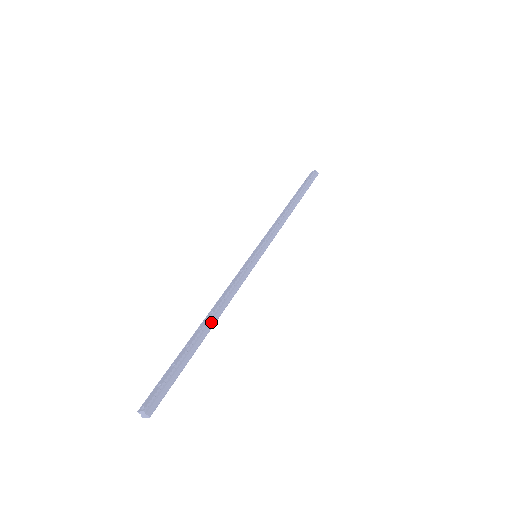
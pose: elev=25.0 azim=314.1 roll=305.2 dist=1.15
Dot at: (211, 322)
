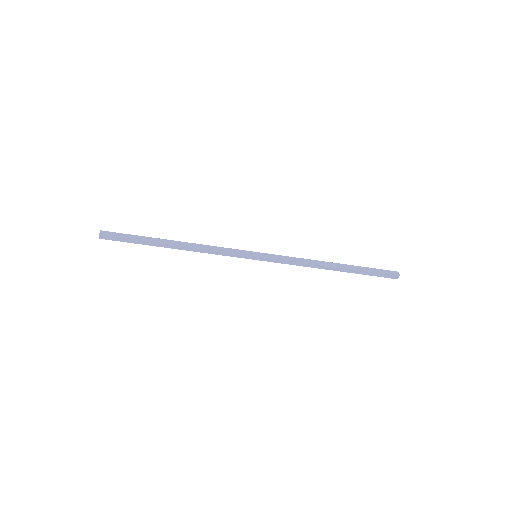
Dot at: (178, 243)
